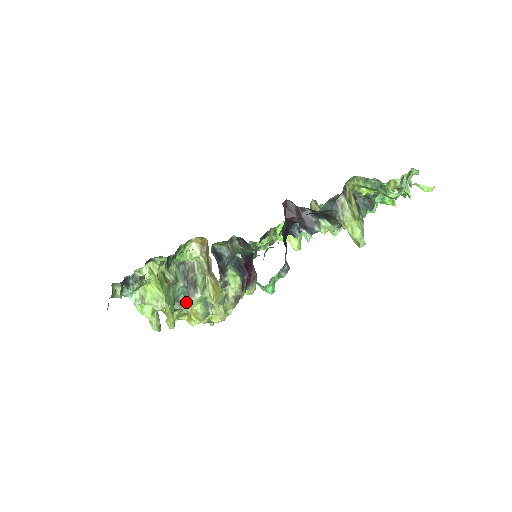
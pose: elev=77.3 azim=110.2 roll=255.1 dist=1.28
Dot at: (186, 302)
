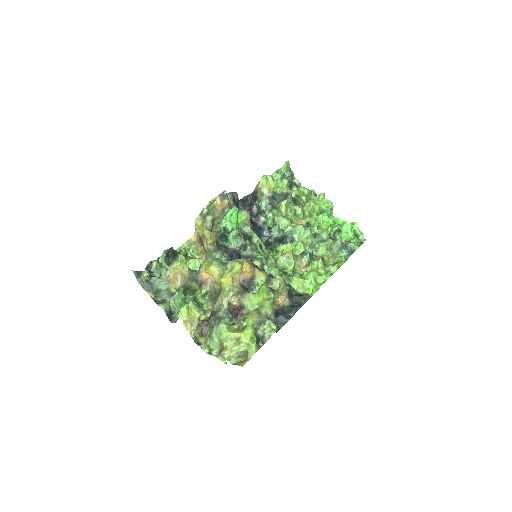
Dot at: (203, 271)
